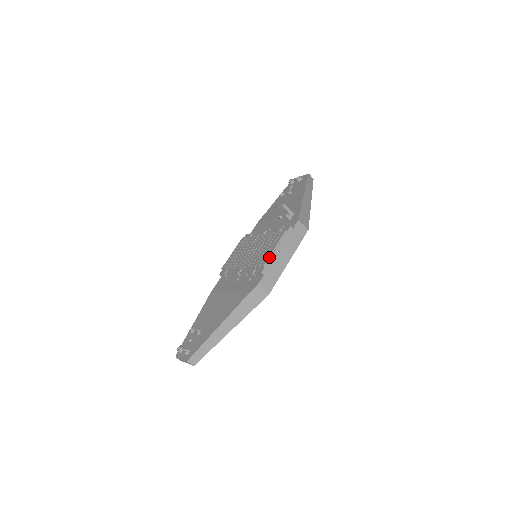
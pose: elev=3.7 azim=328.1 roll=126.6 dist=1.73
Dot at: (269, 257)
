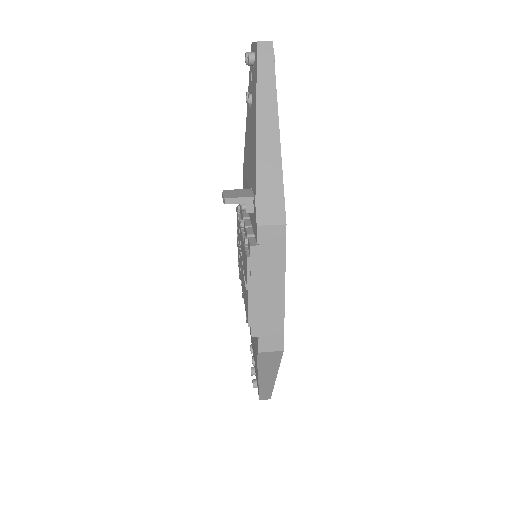
Dot at: (248, 311)
